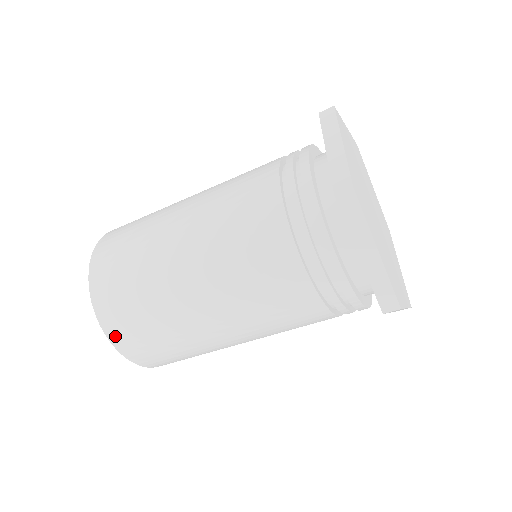
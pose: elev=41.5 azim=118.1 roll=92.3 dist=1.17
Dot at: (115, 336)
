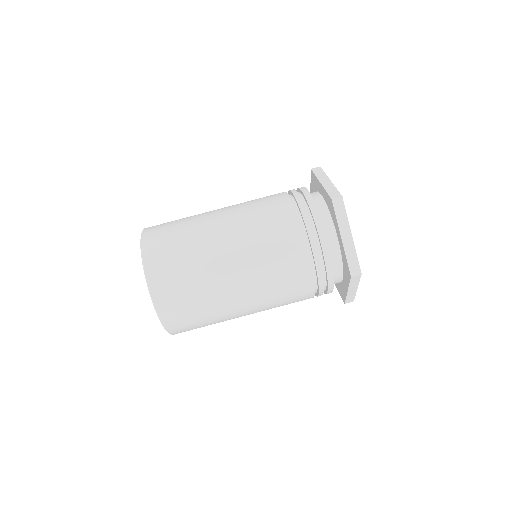
Dot at: (148, 236)
